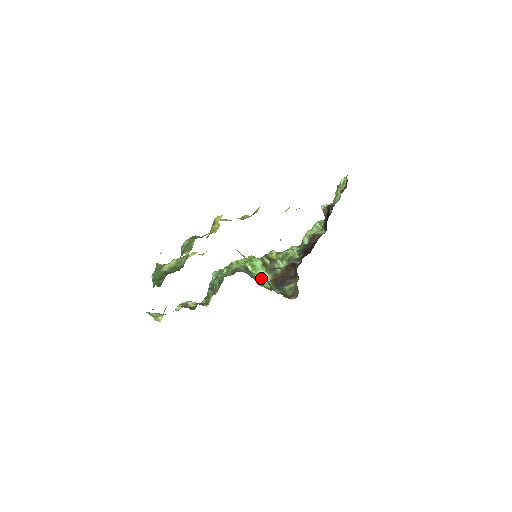
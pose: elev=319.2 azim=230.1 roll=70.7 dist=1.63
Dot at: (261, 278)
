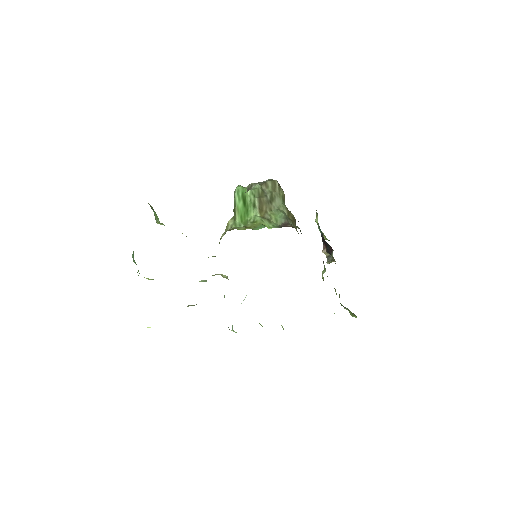
Dot at: occluded
